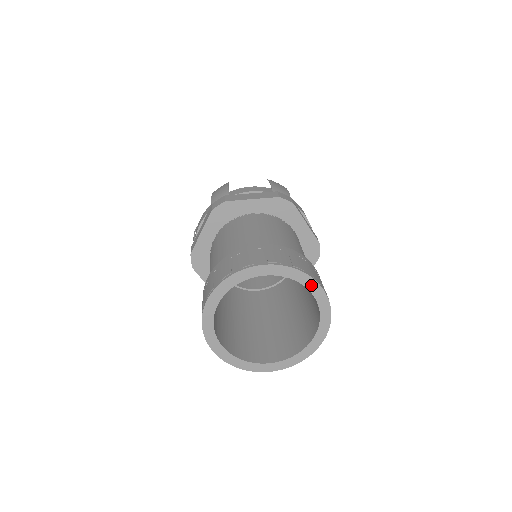
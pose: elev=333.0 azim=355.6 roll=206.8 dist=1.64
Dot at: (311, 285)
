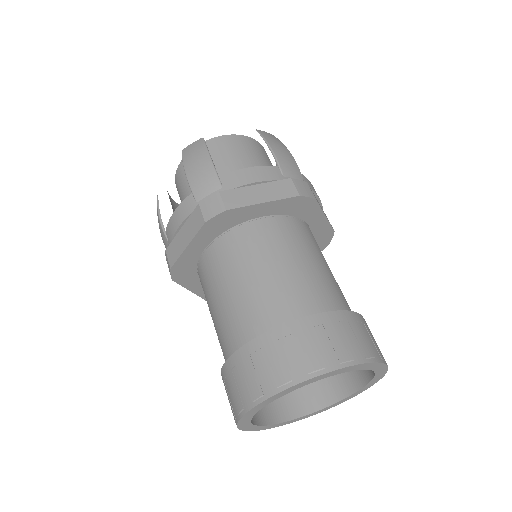
Dot at: (315, 379)
